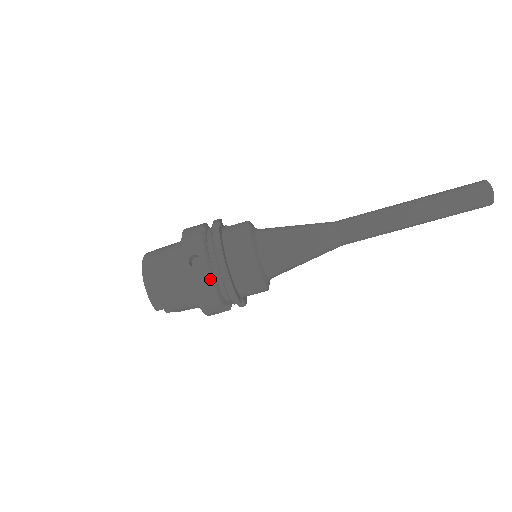
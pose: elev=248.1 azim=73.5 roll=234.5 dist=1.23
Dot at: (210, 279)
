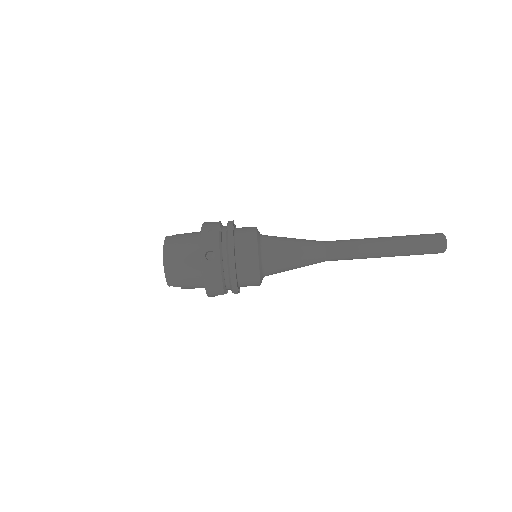
Dot at: (220, 273)
